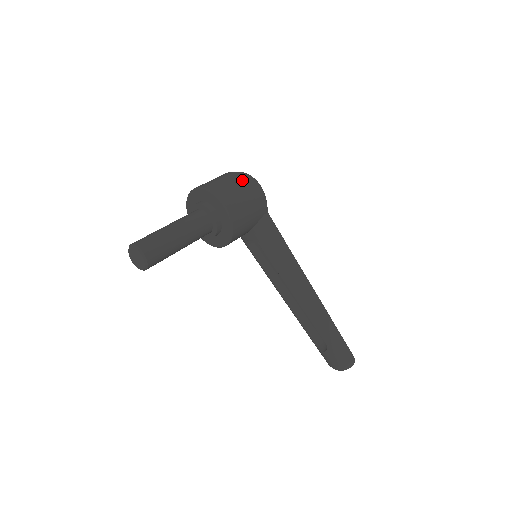
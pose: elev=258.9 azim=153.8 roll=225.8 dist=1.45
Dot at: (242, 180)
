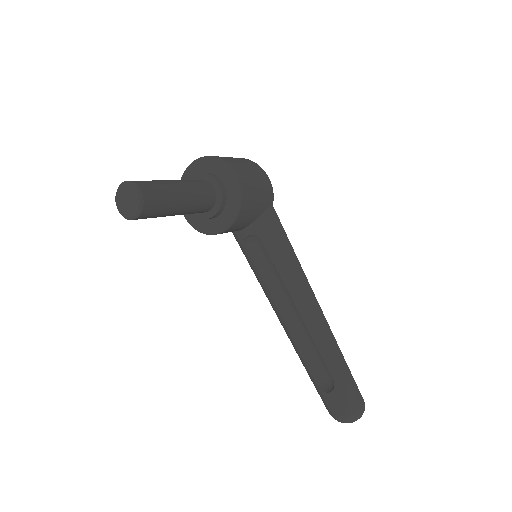
Dot at: (249, 162)
